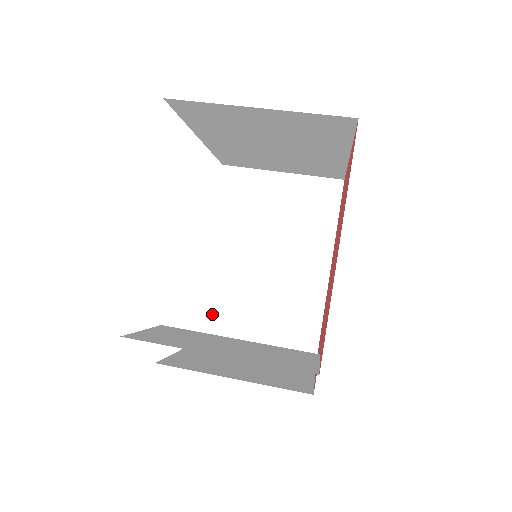
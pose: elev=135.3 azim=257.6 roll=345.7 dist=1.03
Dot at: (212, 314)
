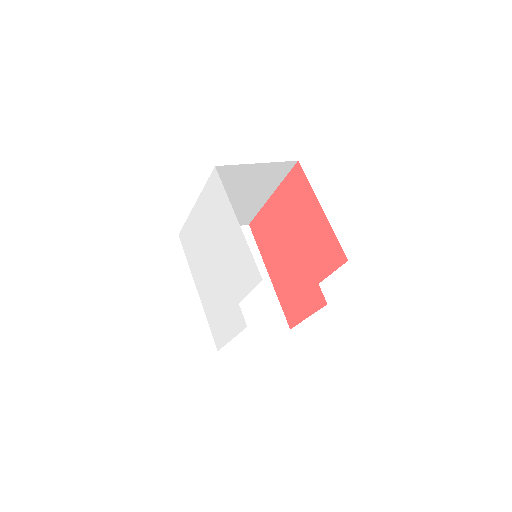
Dot at: occluded
